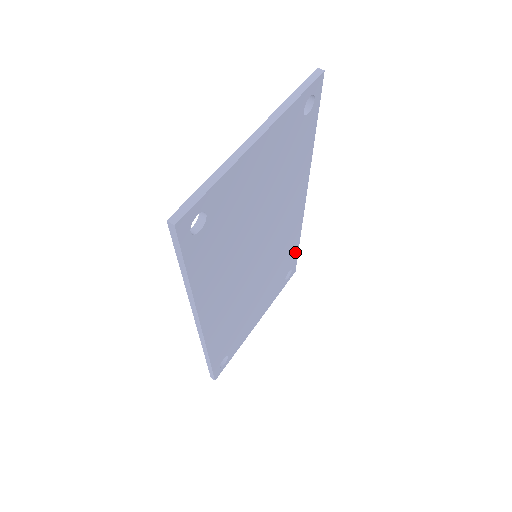
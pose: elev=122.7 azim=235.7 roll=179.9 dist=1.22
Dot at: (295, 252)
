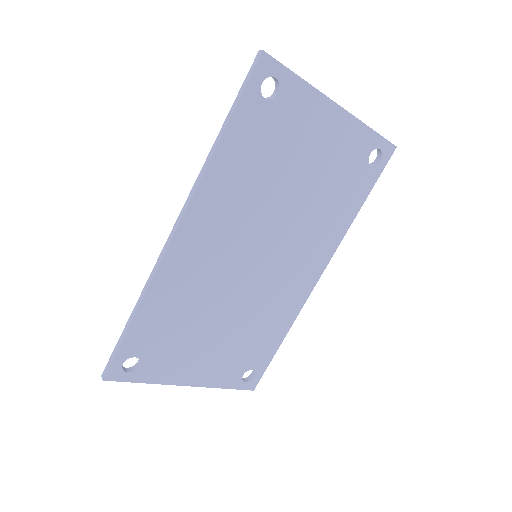
Dot at: (272, 348)
